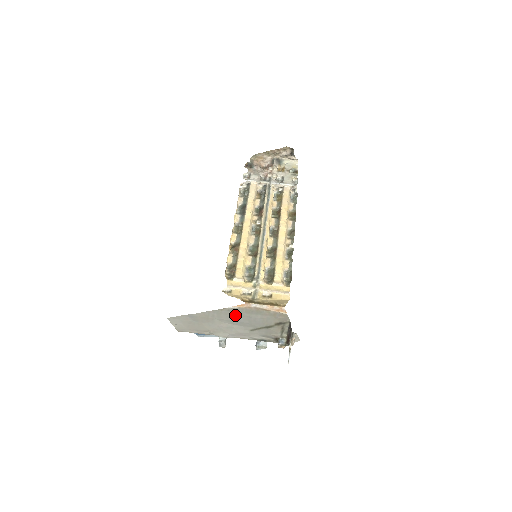
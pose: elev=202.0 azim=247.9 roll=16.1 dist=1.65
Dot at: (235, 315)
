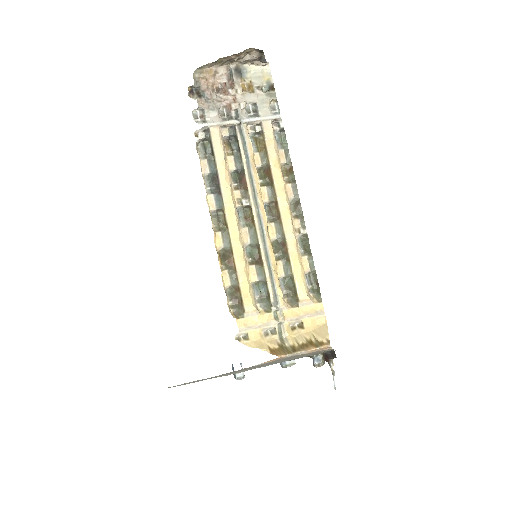
Dot at: (262, 365)
